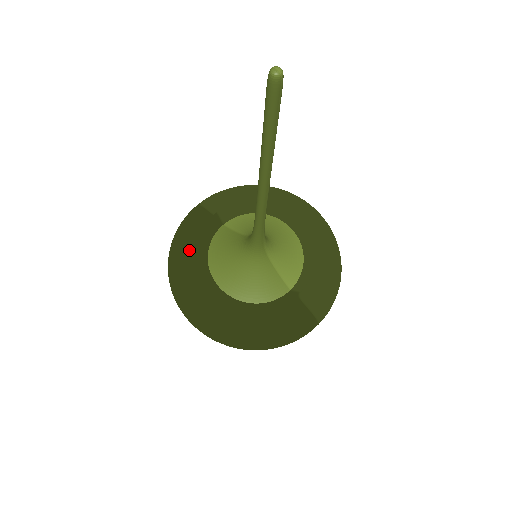
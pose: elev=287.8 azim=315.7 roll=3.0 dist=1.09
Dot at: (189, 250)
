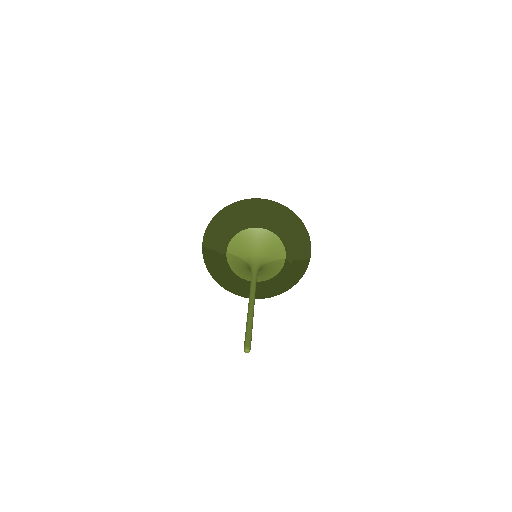
Dot at: (222, 275)
